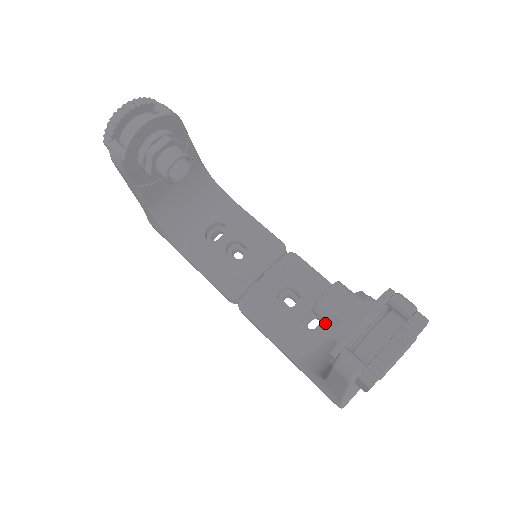
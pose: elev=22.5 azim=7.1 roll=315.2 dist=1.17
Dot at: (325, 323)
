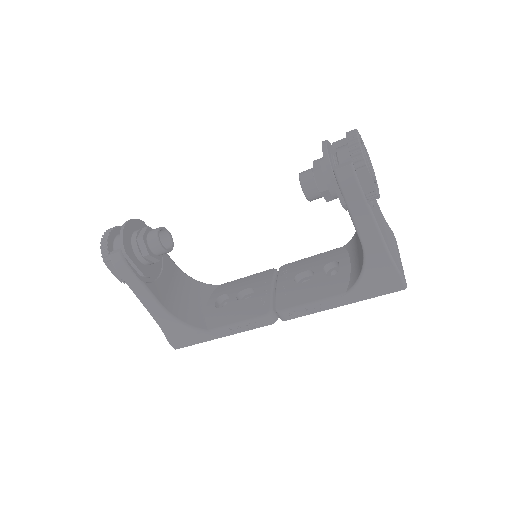
Dot at: (317, 192)
